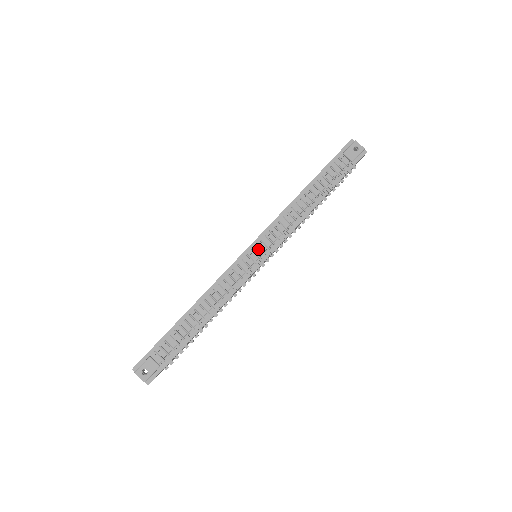
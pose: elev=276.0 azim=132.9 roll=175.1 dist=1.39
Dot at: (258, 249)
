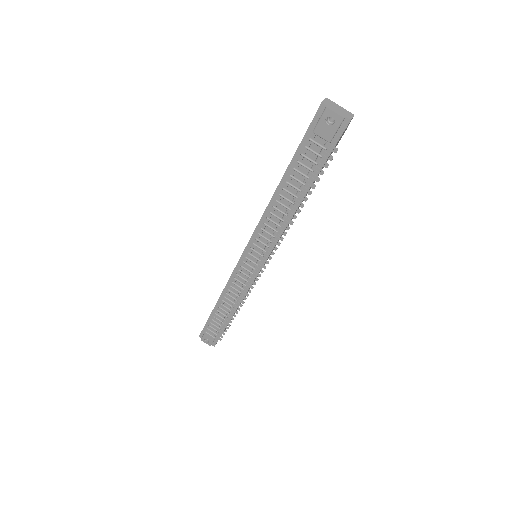
Dot at: (252, 256)
